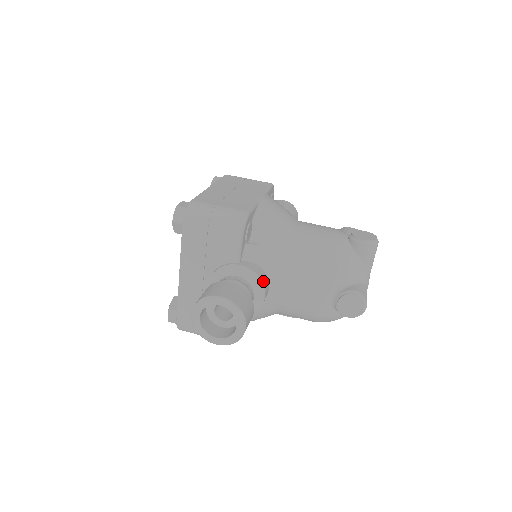
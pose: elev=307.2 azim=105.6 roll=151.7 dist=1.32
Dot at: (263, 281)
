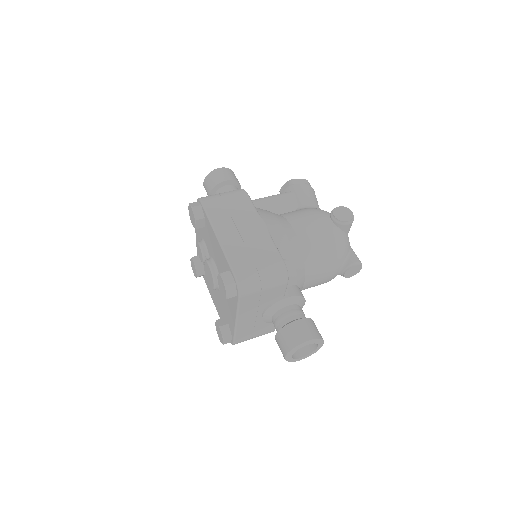
Dot at: occluded
